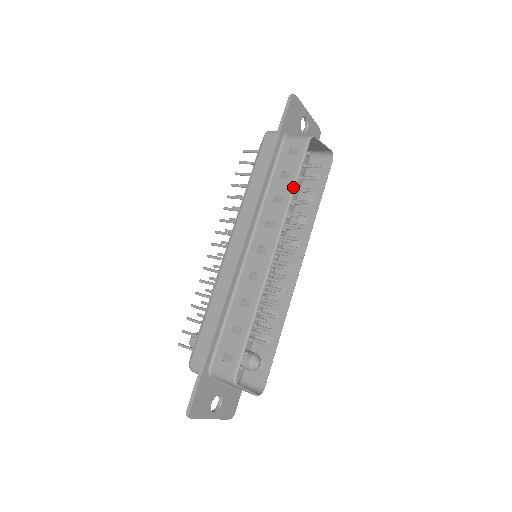
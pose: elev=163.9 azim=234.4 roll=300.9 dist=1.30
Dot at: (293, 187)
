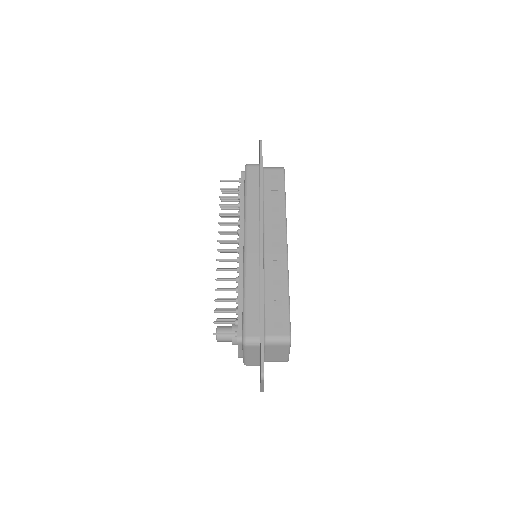
Dot at: (285, 200)
